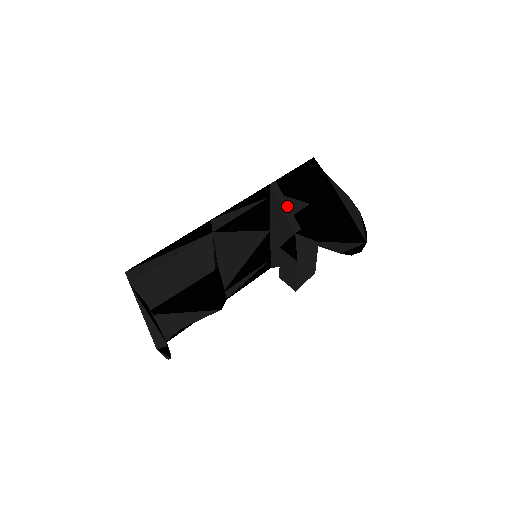
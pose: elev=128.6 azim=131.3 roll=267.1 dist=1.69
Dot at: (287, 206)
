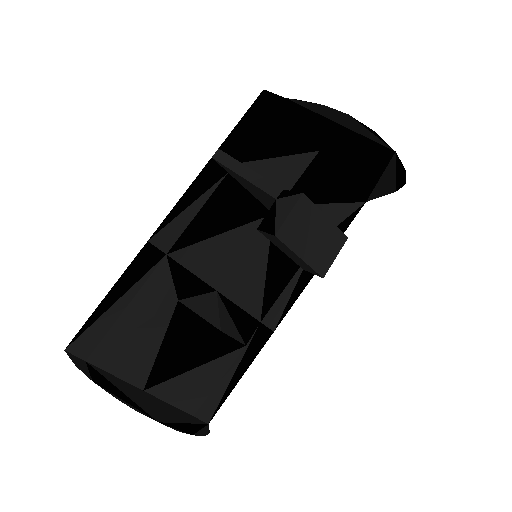
Dot at: (249, 171)
